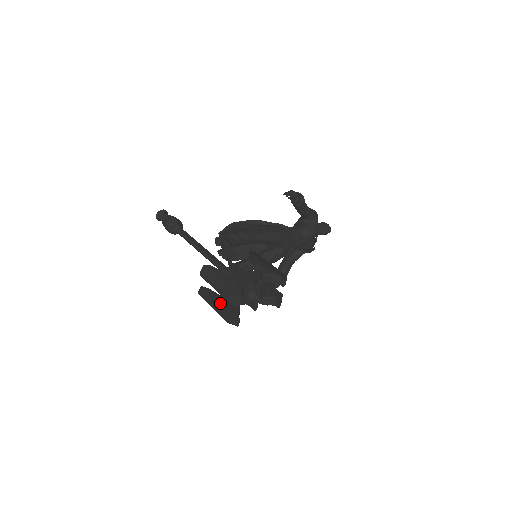
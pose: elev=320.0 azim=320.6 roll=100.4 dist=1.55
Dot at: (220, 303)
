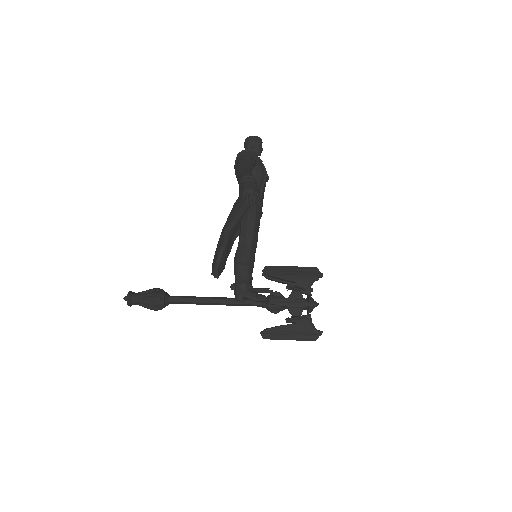
Dot at: occluded
